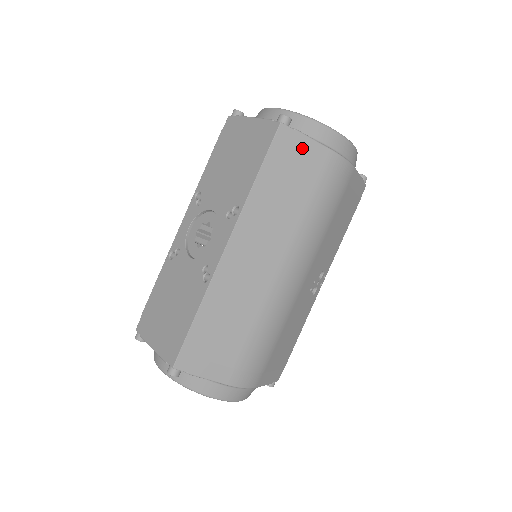
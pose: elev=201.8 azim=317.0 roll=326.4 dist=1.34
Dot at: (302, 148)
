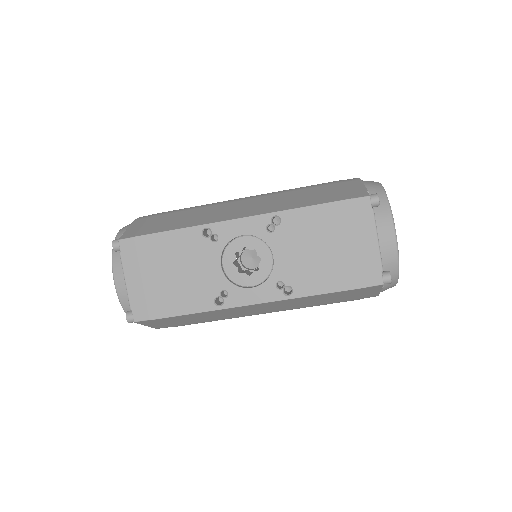
Dot at: (369, 292)
